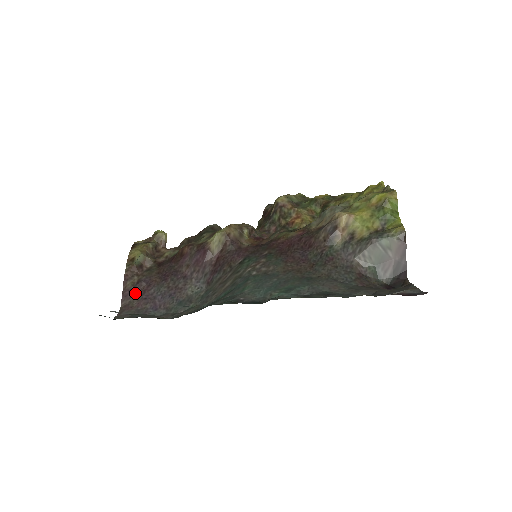
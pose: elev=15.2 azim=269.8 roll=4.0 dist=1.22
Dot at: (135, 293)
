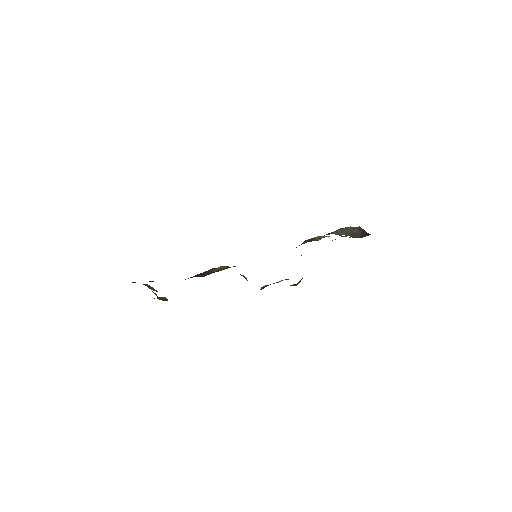
Dot at: occluded
